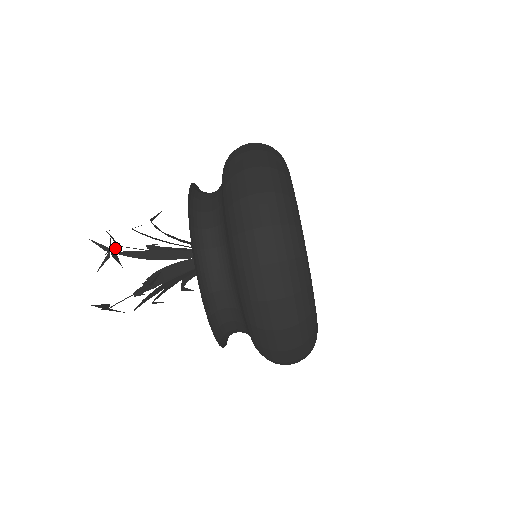
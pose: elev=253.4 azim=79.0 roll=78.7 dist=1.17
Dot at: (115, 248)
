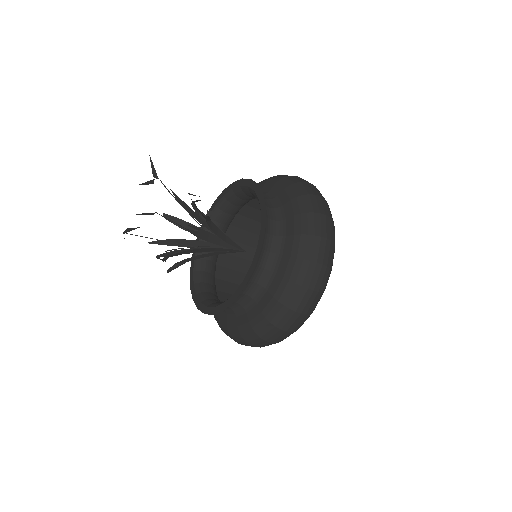
Dot at: occluded
